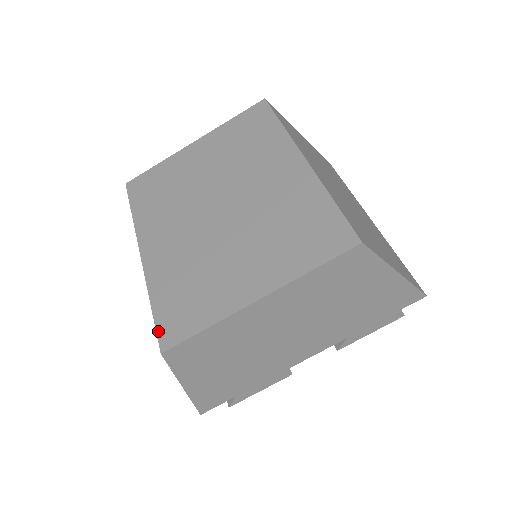
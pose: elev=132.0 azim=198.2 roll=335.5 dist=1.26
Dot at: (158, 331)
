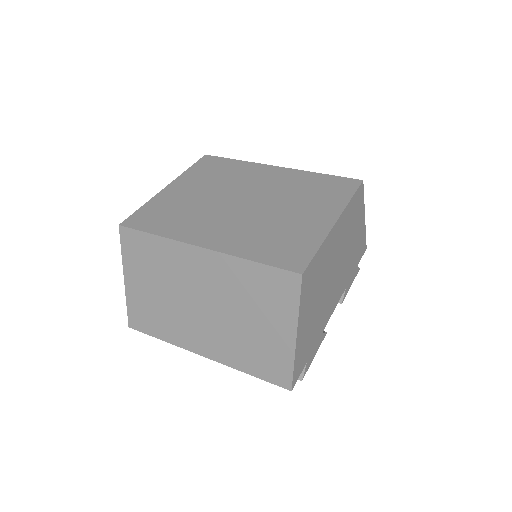
Dot at: (283, 267)
